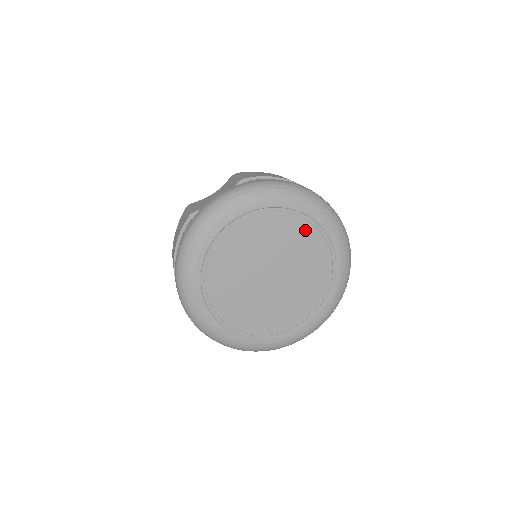
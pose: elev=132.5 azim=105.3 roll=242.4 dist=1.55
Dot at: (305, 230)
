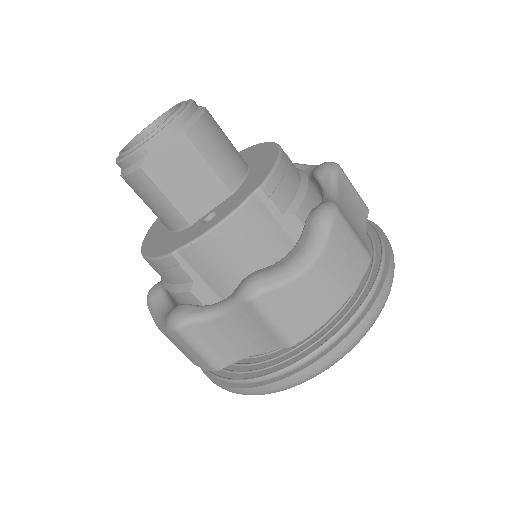
Dot at: occluded
